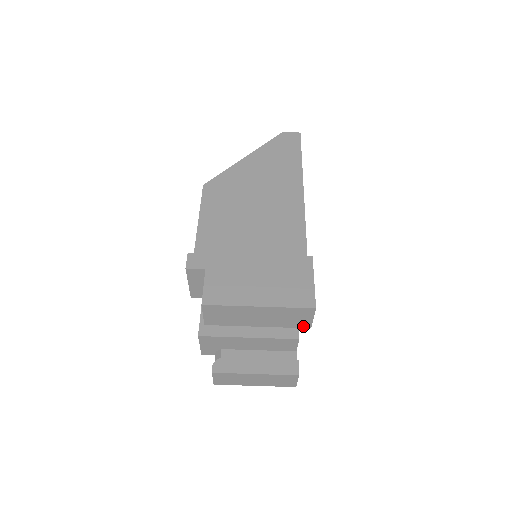
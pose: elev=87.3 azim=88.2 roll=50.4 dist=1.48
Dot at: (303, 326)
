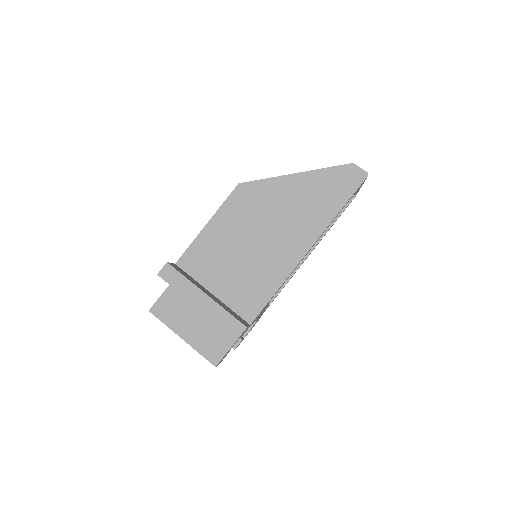
Dot at: occluded
